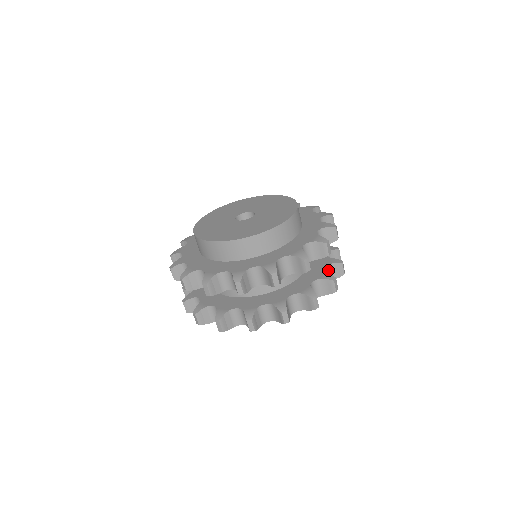
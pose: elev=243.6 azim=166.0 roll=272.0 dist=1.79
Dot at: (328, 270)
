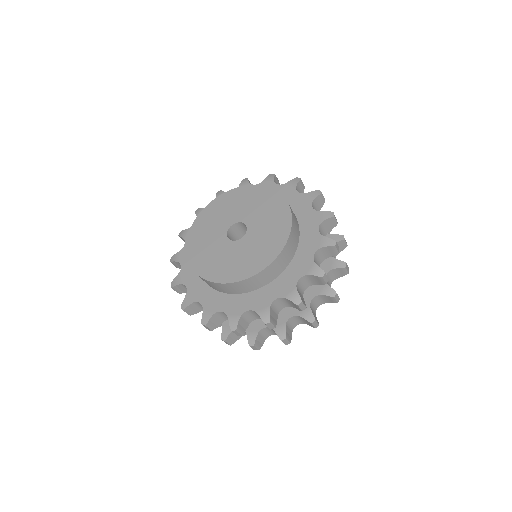
Dot at: (330, 274)
